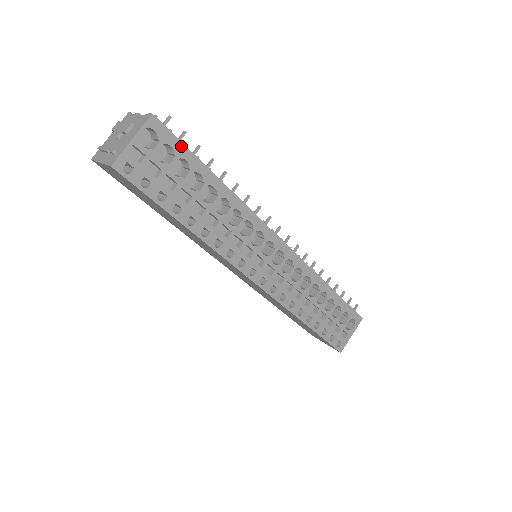
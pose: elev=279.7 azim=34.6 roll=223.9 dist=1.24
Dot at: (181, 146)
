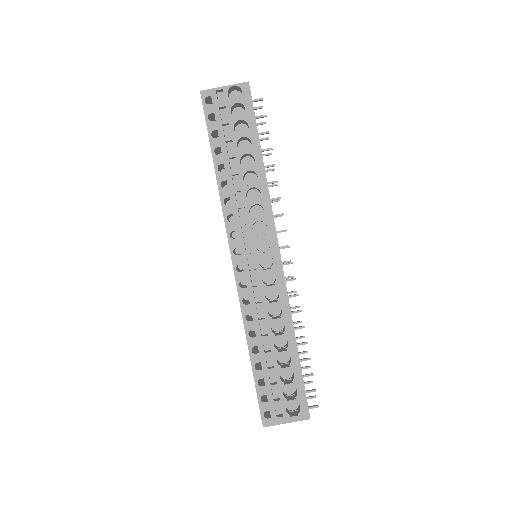
Dot at: (252, 115)
